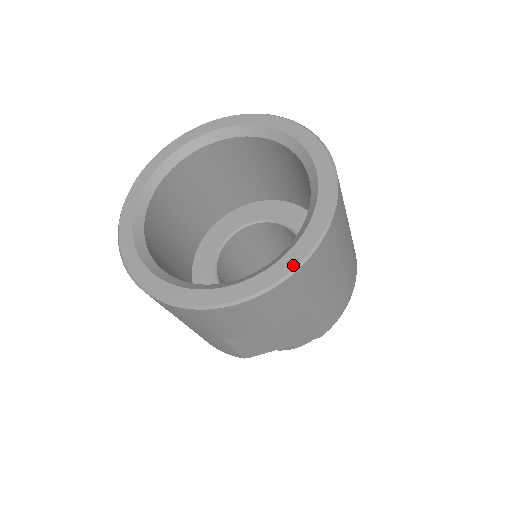
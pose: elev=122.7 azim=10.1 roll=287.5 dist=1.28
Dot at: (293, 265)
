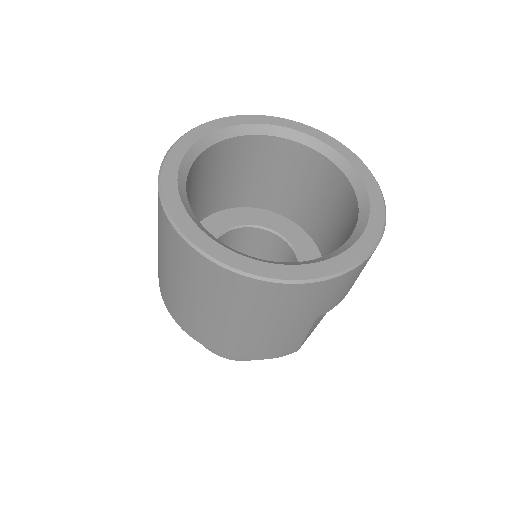
Dot at: (382, 208)
